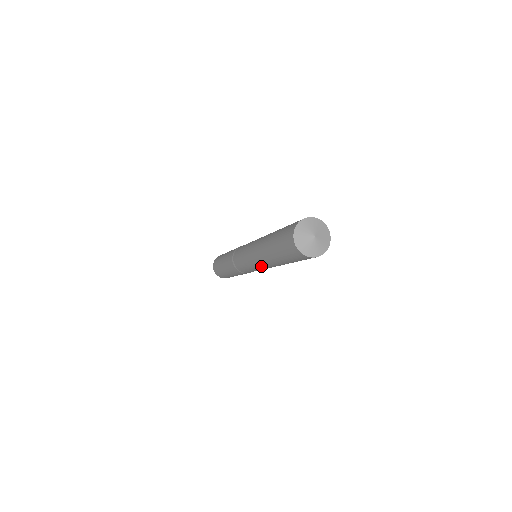
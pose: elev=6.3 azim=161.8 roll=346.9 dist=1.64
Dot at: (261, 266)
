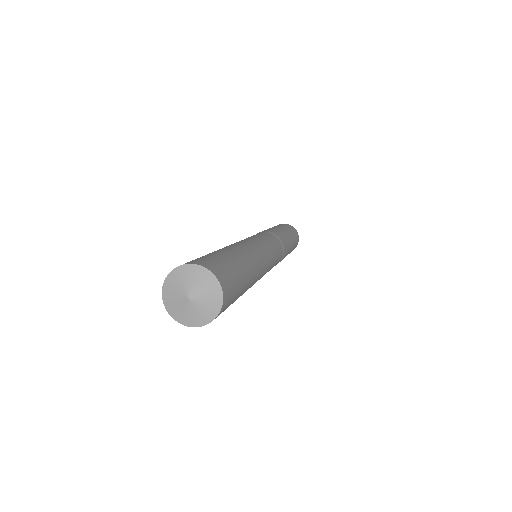
Dot at: occluded
